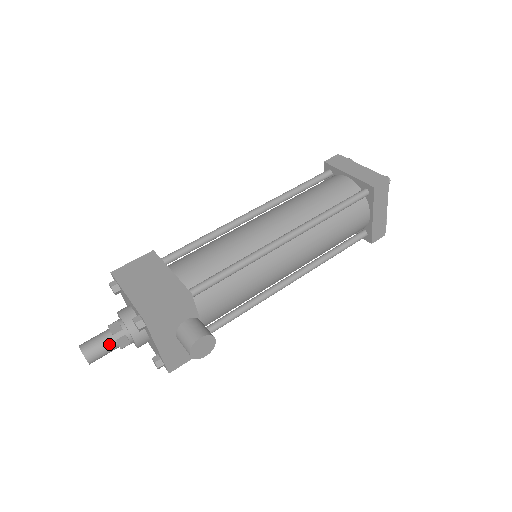
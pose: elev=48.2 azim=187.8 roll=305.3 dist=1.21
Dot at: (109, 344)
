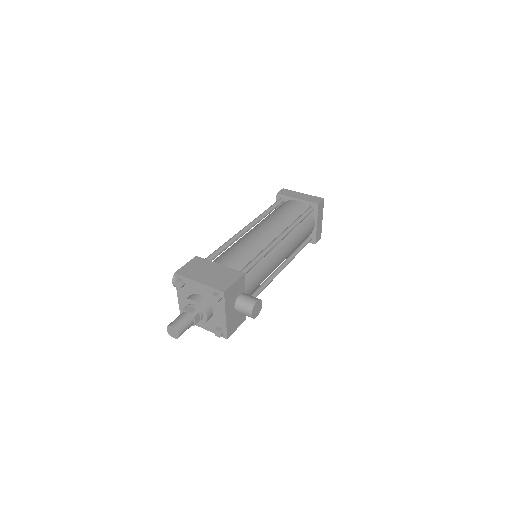
Dot at: (190, 321)
